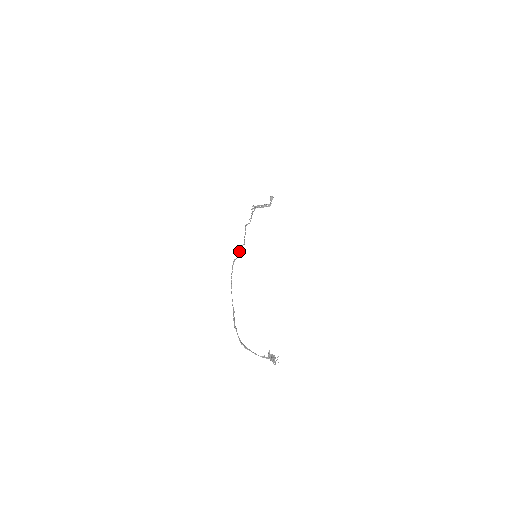
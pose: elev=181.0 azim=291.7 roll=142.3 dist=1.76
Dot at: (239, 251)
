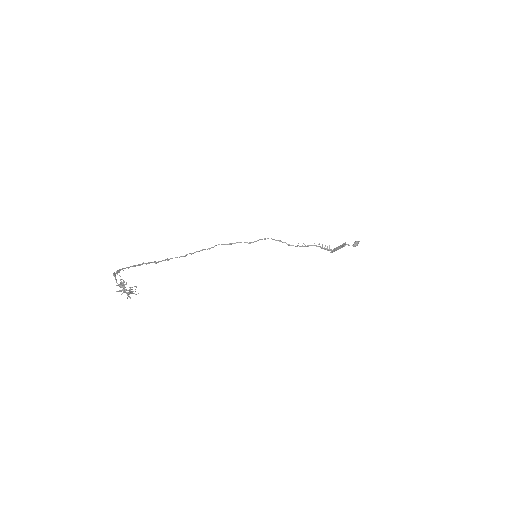
Dot at: (234, 243)
